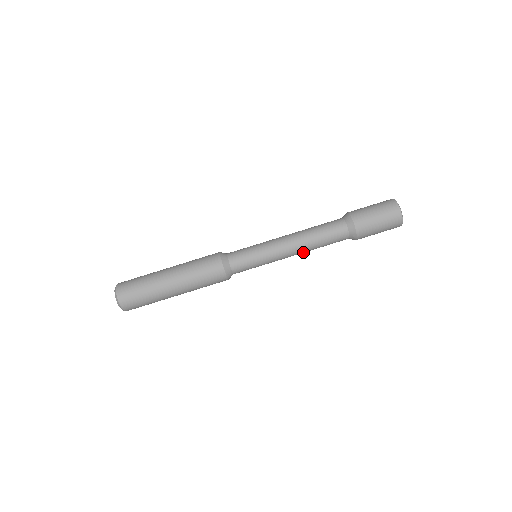
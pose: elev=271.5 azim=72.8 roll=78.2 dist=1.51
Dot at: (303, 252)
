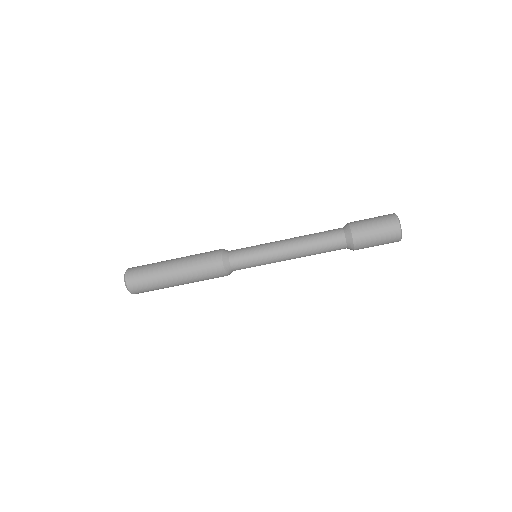
Dot at: occluded
